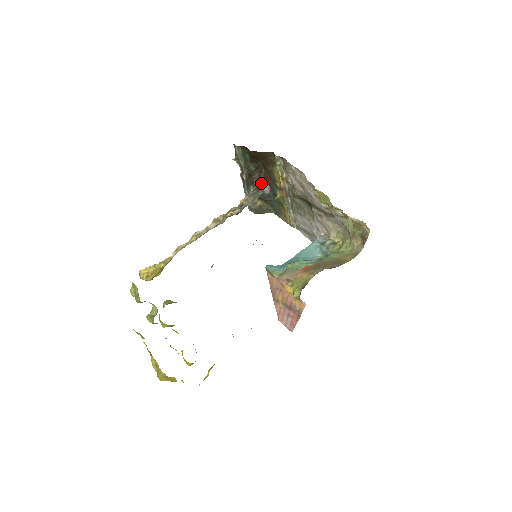
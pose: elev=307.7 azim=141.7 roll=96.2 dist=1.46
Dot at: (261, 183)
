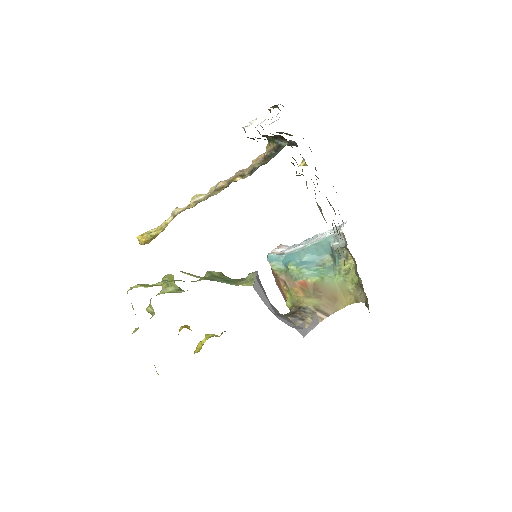
Dot at: (283, 141)
